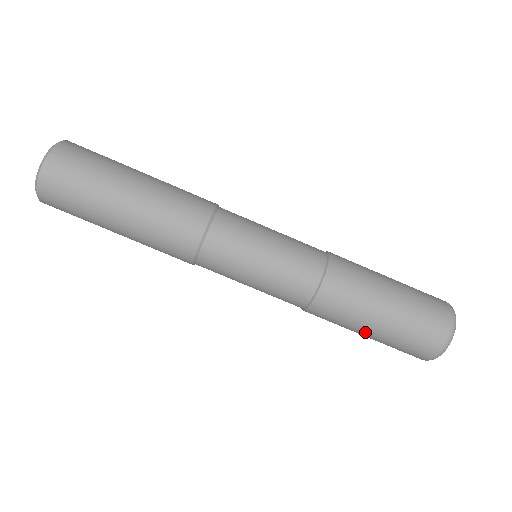
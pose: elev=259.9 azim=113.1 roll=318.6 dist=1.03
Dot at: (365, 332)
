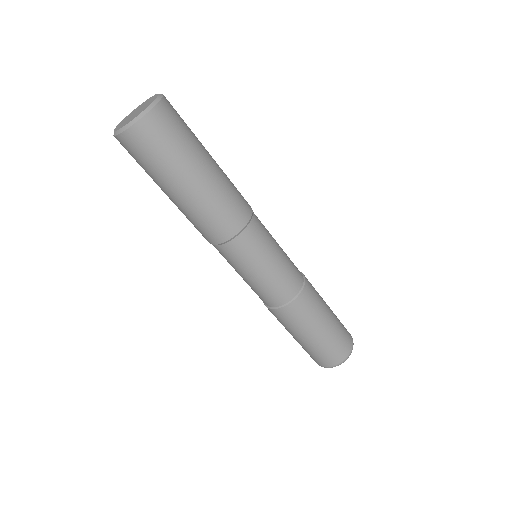
Dot at: (292, 335)
